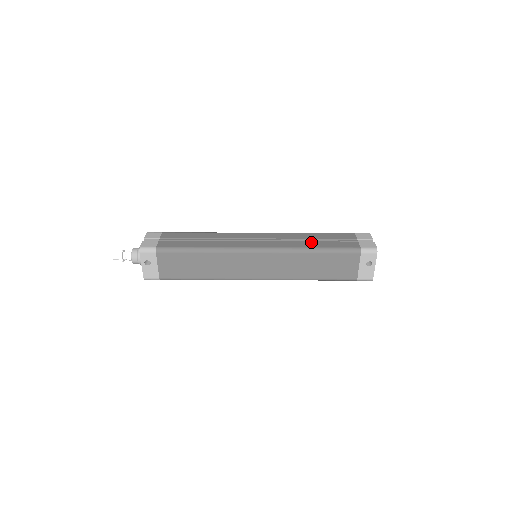
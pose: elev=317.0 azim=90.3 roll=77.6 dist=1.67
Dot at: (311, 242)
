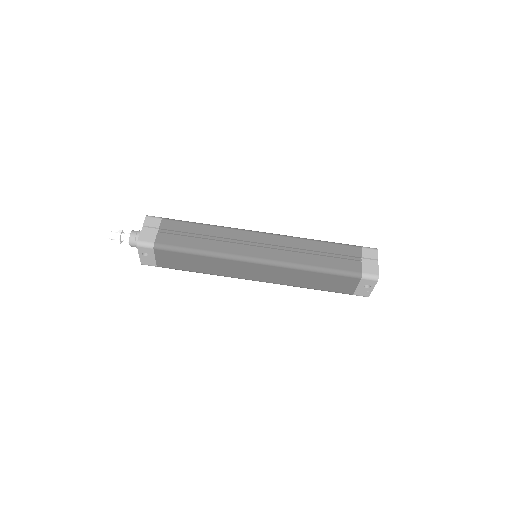
Dot at: (313, 257)
